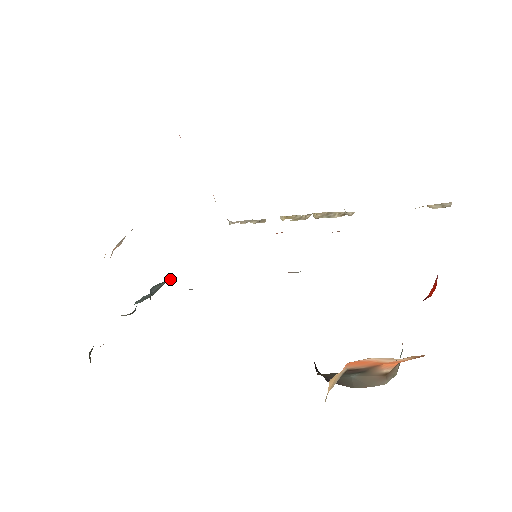
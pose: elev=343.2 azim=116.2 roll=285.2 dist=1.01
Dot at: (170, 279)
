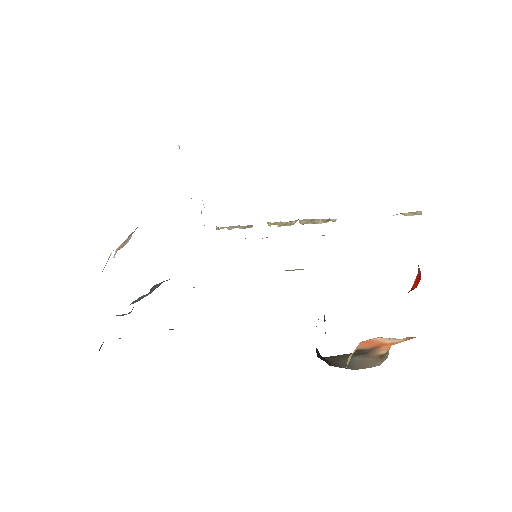
Dot at: (169, 279)
